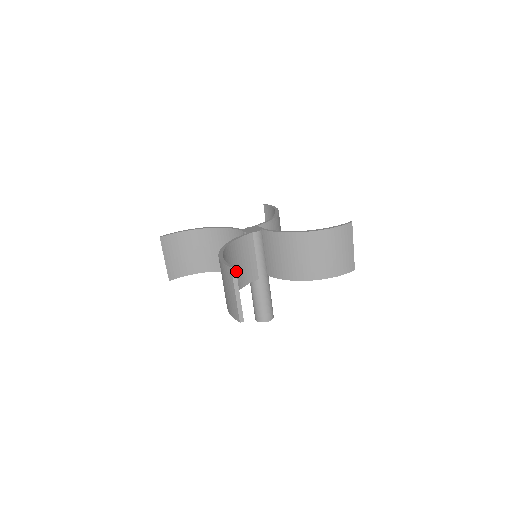
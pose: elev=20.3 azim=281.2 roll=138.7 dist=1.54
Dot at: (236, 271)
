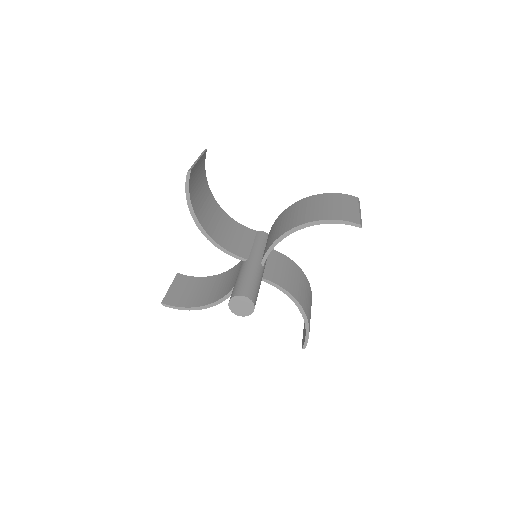
Dot at: (222, 232)
